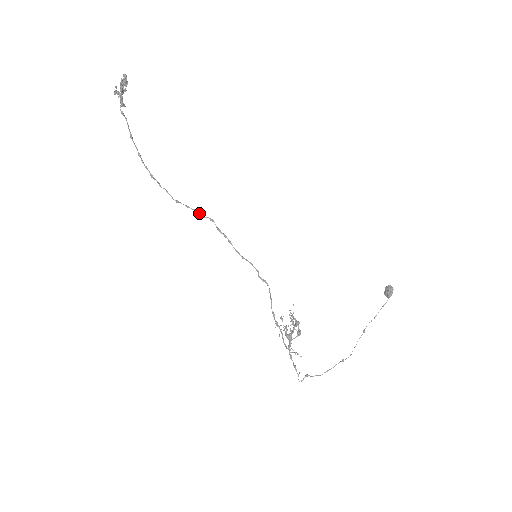
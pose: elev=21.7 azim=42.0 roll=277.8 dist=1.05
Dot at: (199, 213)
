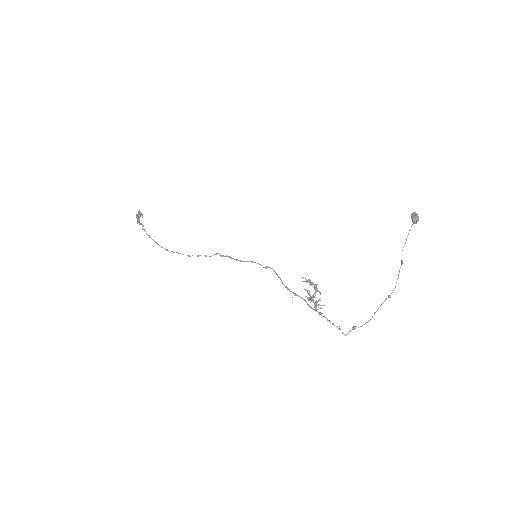
Dot at: occluded
